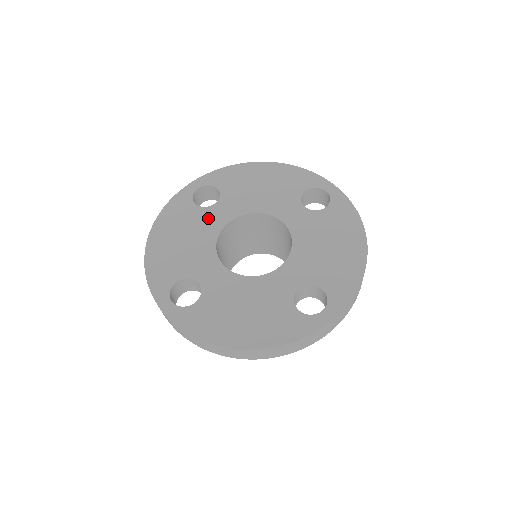
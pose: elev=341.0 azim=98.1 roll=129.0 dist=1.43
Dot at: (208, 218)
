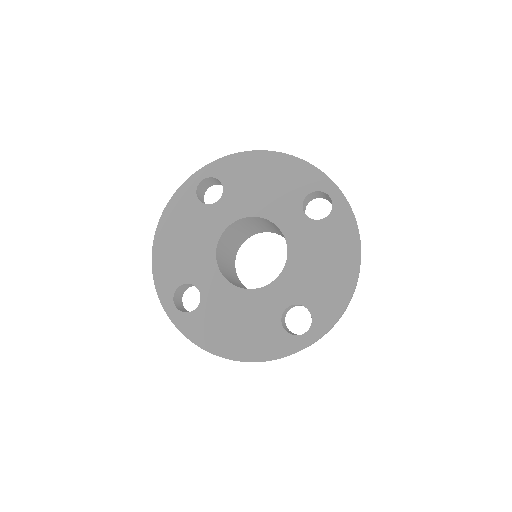
Dot at: (210, 218)
